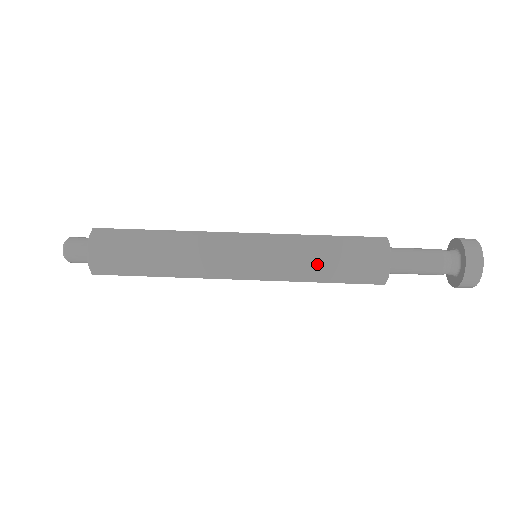
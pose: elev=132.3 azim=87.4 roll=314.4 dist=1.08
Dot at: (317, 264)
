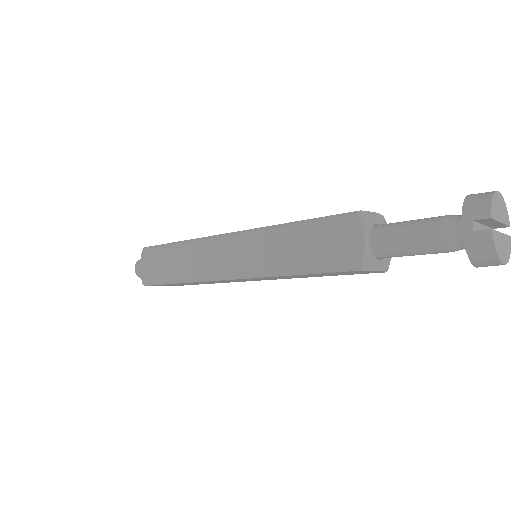
Dot at: occluded
